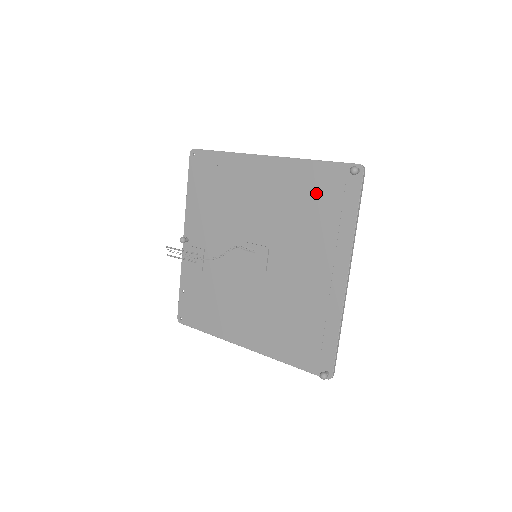
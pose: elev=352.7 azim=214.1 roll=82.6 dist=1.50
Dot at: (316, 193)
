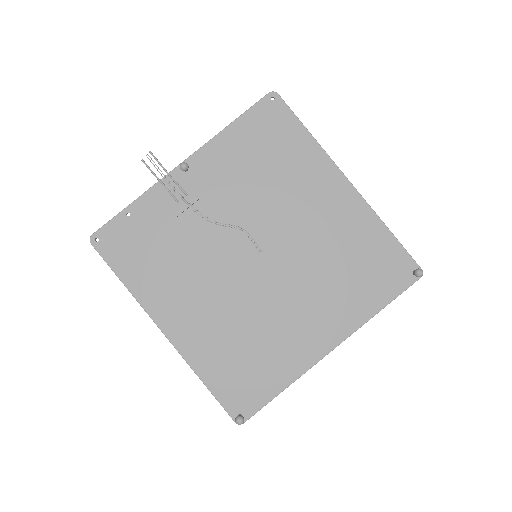
Dot at: (367, 257)
